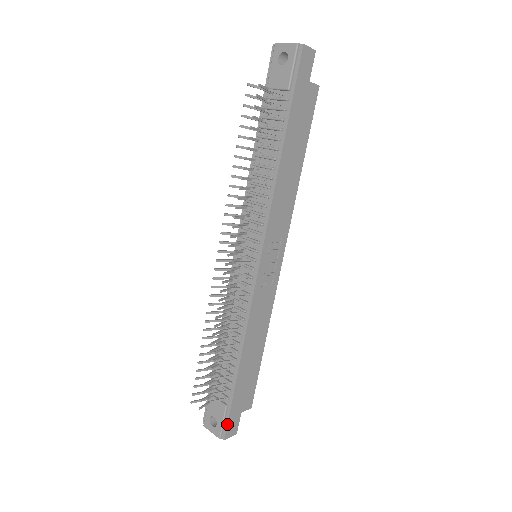
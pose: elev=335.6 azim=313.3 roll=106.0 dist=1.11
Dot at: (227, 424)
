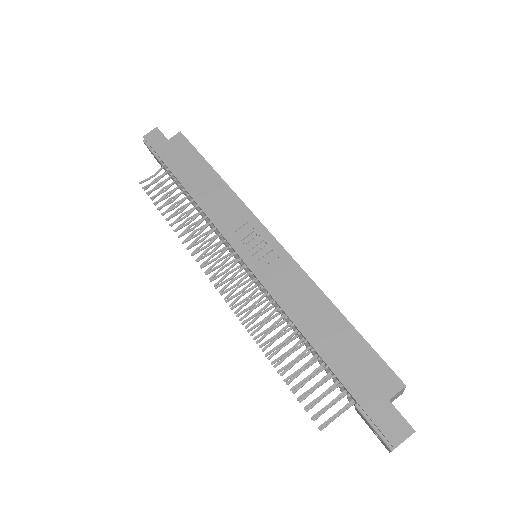
Dot at: (375, 425)
